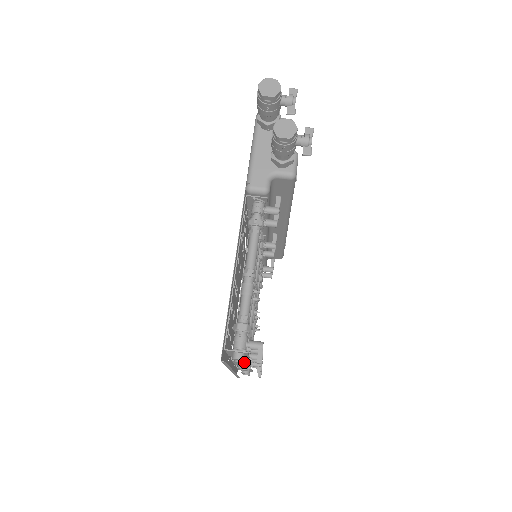
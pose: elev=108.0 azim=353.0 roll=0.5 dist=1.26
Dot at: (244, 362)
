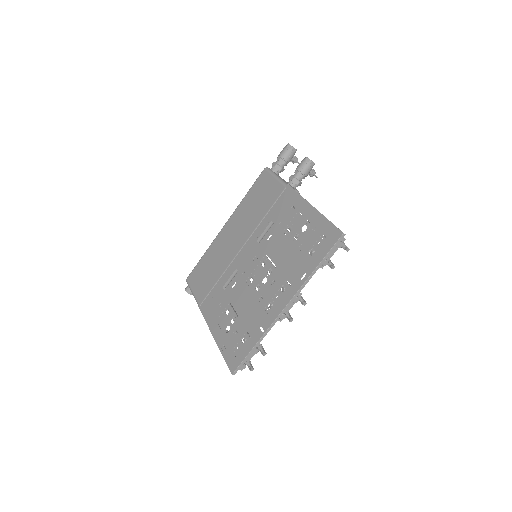
Dot at: (328, 262)
